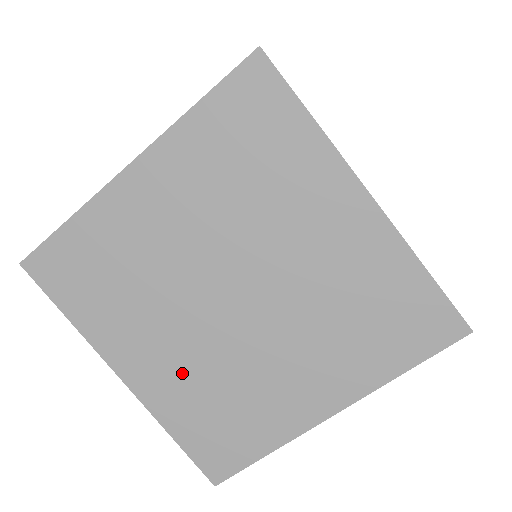
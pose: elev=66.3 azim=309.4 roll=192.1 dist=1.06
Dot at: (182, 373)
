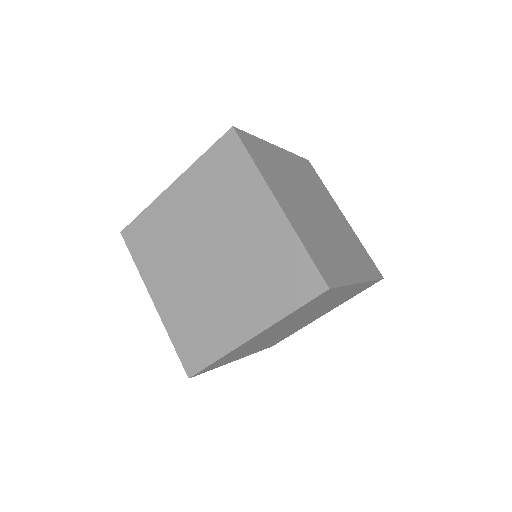
Dot at: (181, 301)
